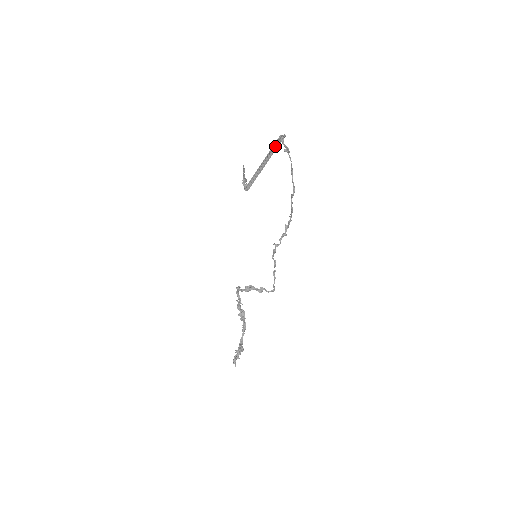
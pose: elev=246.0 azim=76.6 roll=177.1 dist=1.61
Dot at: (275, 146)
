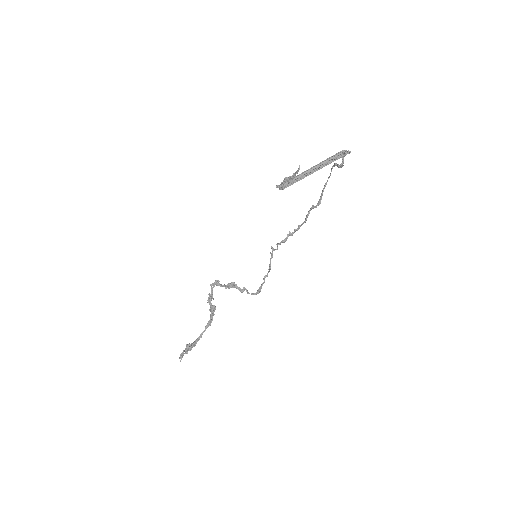
Dot at: (332, 157)
